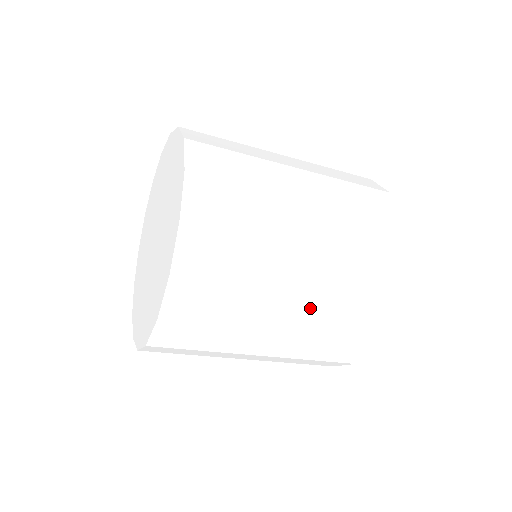
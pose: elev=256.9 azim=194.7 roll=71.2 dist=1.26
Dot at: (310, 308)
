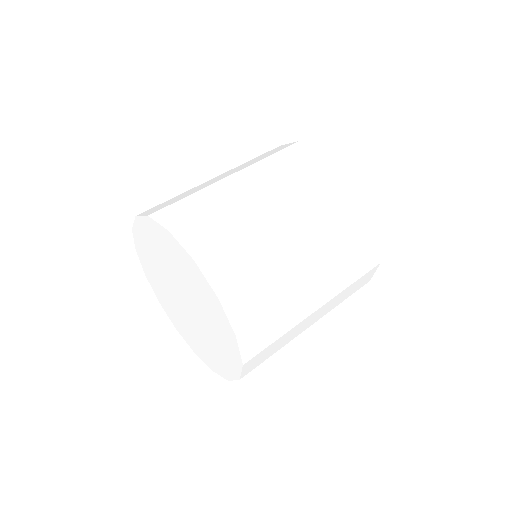
Dot at: (300, 213)
